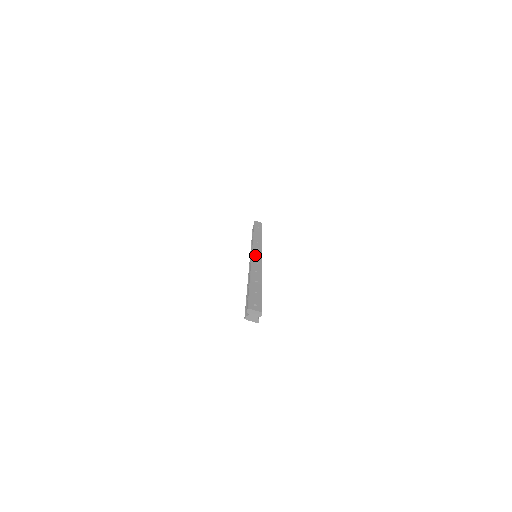
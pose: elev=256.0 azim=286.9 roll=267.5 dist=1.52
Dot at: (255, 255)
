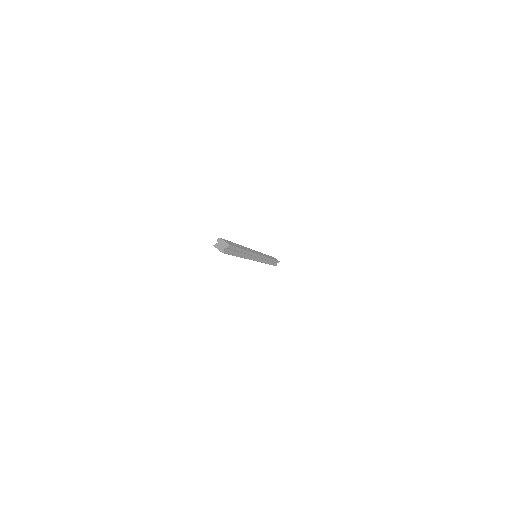
Dot at: occluded
